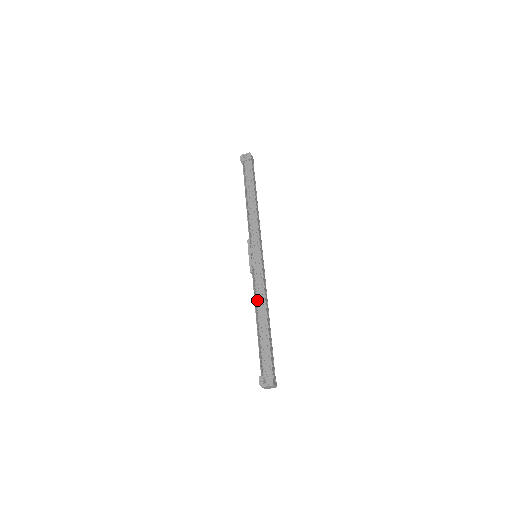
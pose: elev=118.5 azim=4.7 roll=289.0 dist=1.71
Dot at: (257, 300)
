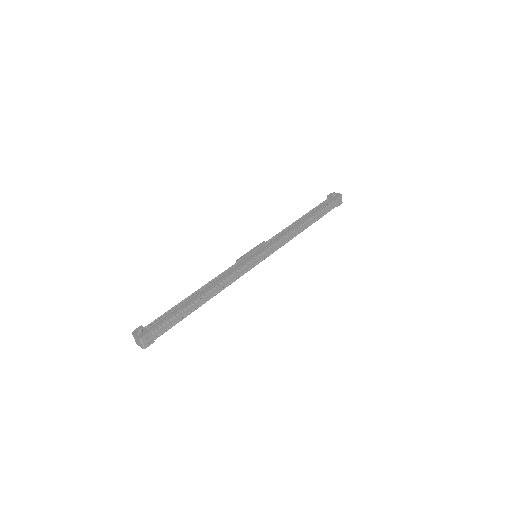
Dot at: (214, 279)
